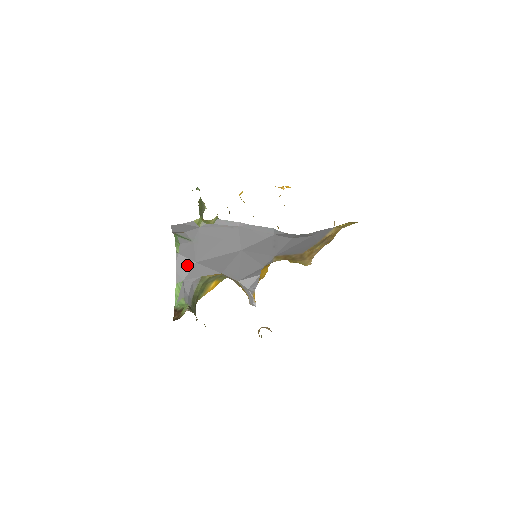
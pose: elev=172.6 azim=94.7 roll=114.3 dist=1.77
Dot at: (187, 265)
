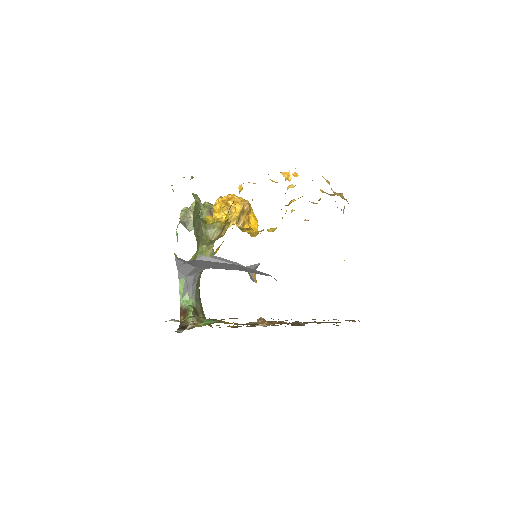
Dot at: (188, 268)
